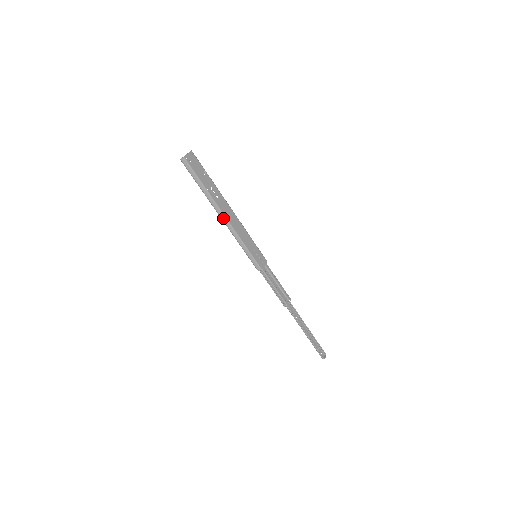
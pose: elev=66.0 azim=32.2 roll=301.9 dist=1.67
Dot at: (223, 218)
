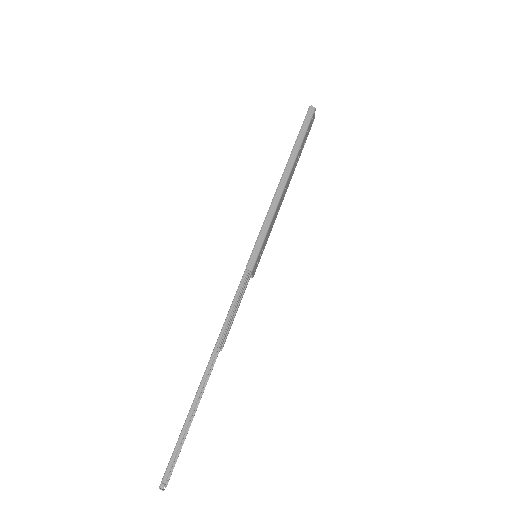
Dot at: (283, 183)
